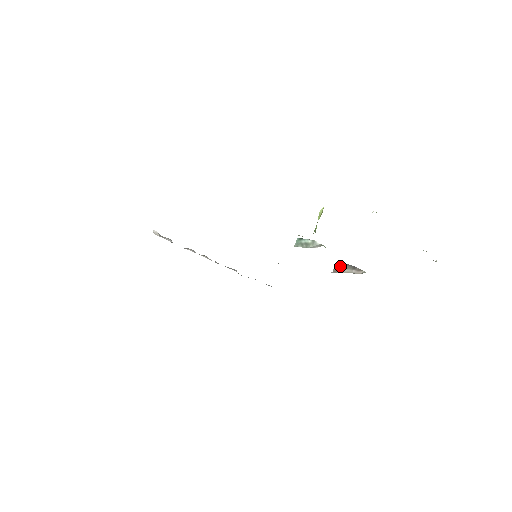
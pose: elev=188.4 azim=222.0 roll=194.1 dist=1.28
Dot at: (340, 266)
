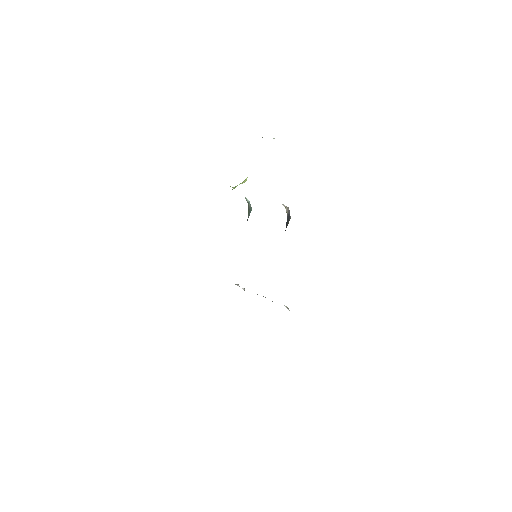
Dot at: occluded
